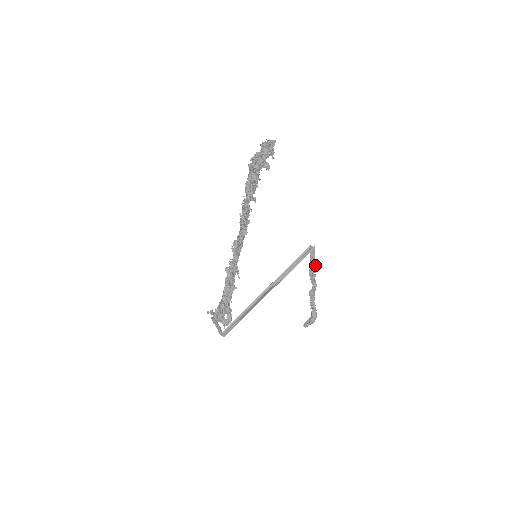
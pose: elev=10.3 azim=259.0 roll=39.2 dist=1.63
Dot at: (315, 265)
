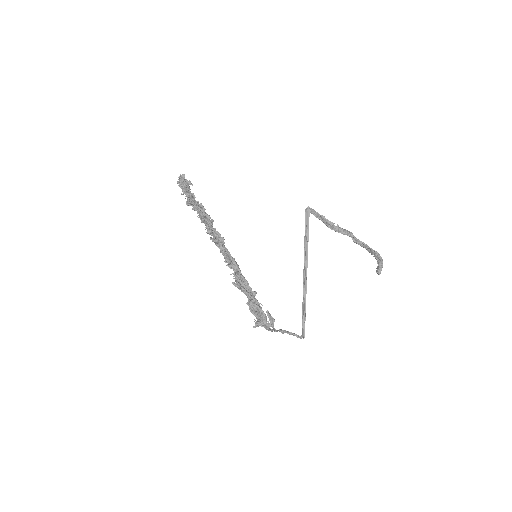
Dot at: (326, 219)
